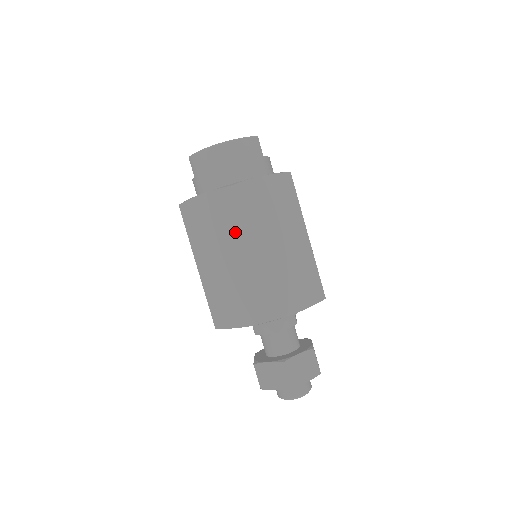
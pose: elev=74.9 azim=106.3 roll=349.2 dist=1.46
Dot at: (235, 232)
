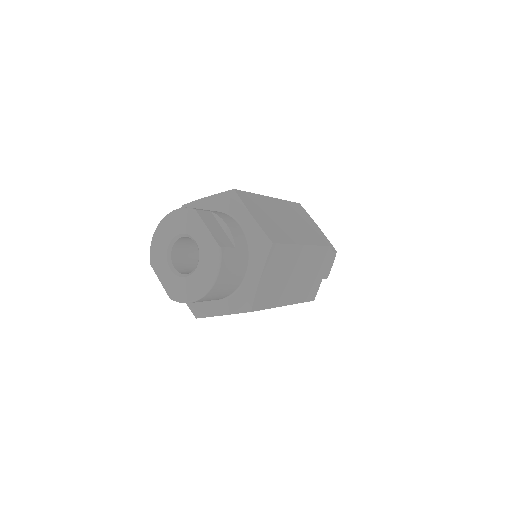
Dot at: occluded
